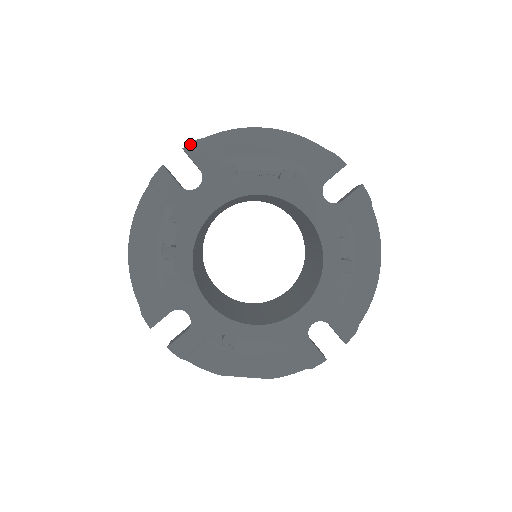
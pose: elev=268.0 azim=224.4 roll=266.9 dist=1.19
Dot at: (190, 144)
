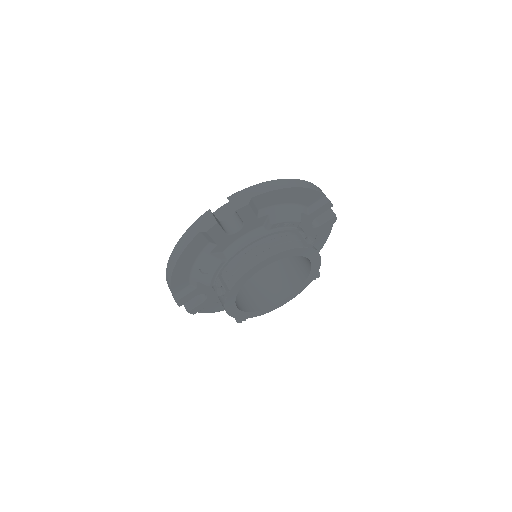
Dot at: (242, 207)
